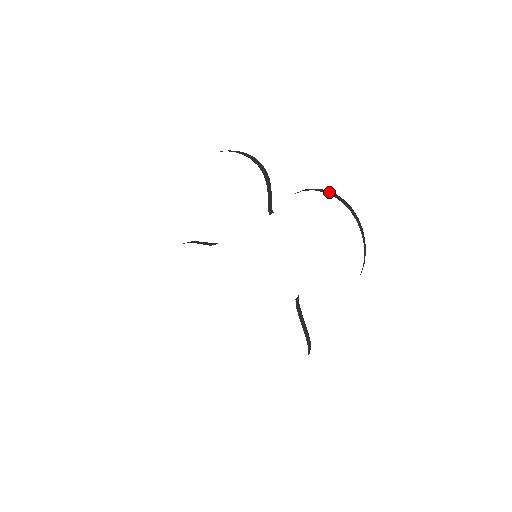
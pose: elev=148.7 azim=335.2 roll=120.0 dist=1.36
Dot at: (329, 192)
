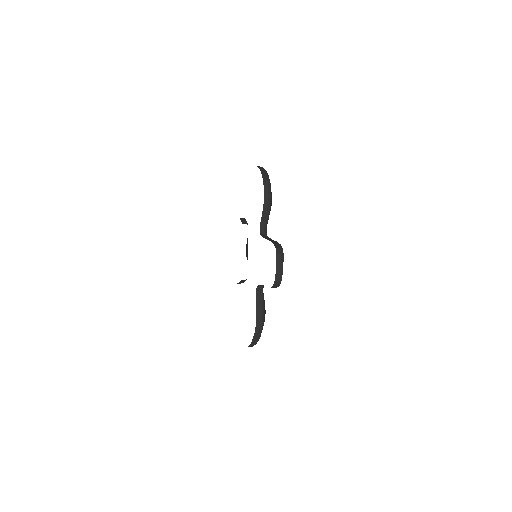
Dot at: occluded
